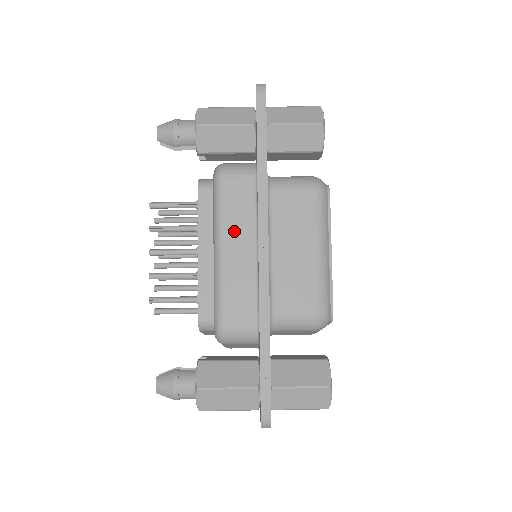
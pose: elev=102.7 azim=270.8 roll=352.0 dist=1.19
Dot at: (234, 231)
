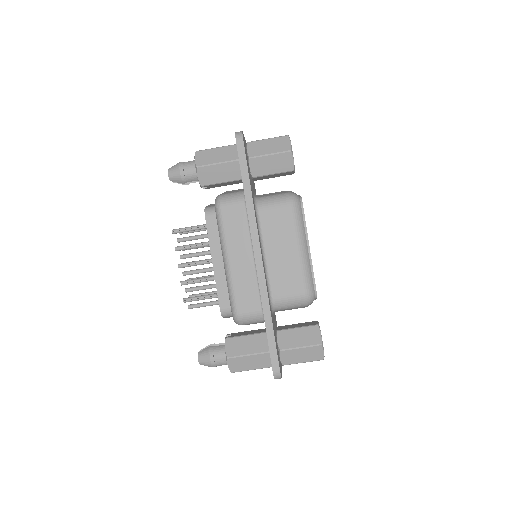
Dot at: (235, 245)
